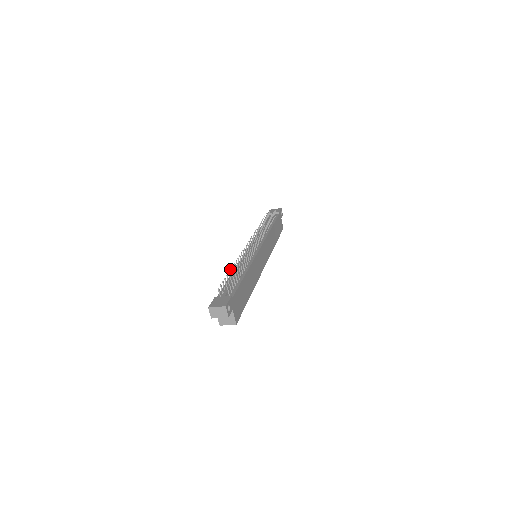
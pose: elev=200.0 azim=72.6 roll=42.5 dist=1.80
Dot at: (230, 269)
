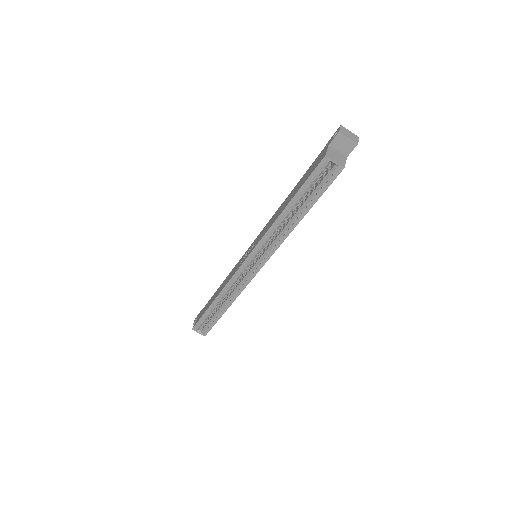
Dot at: occluded
